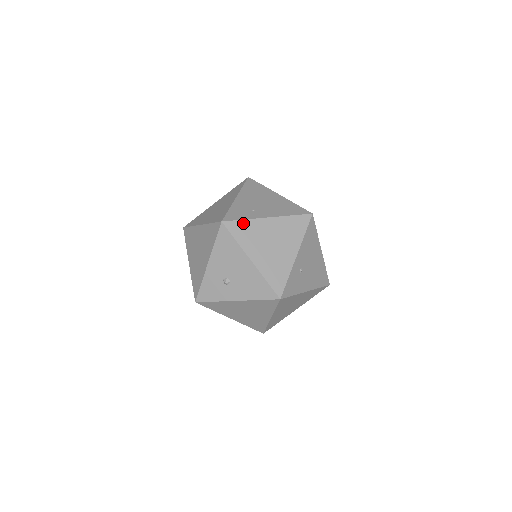
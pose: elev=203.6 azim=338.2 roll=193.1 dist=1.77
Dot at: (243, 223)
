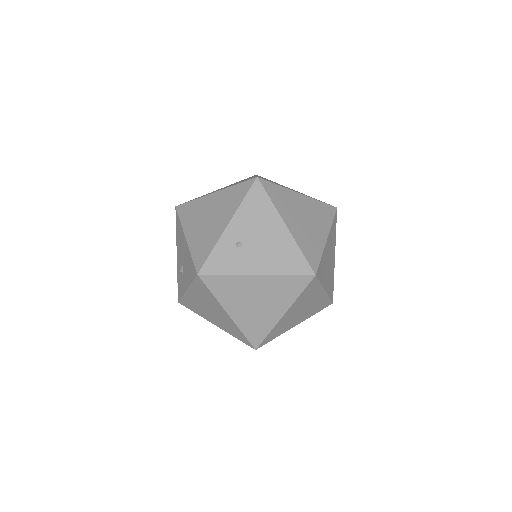
Dot at: (191, 203)
